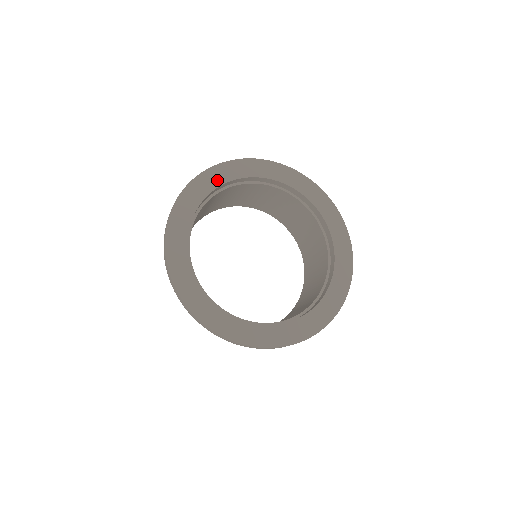
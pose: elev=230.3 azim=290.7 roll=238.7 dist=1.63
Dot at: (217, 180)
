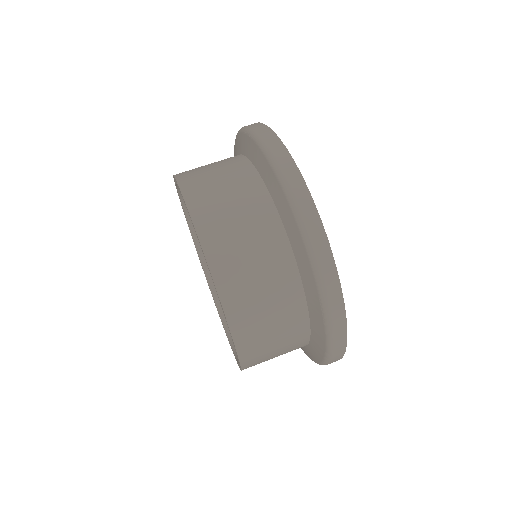
Dot at: occluded
